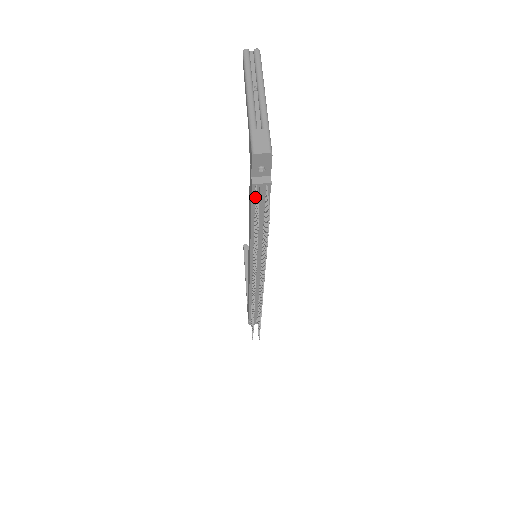
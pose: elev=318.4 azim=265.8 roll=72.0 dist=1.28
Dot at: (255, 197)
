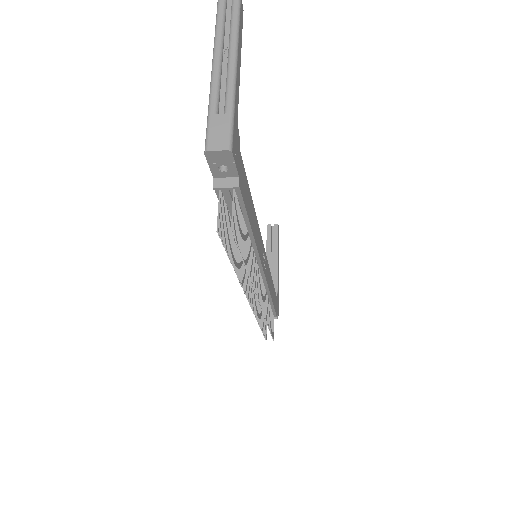
Dot at: (223, 202)
